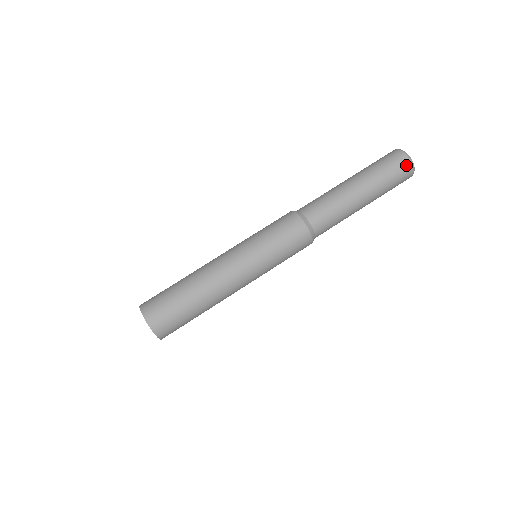
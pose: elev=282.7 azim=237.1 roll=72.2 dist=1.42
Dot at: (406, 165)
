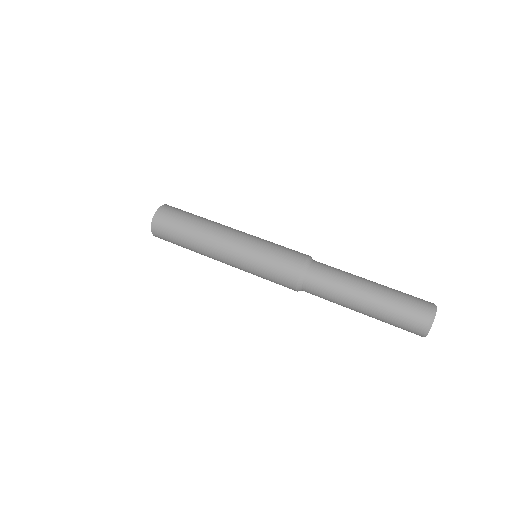
Dot at: (423, 320)
